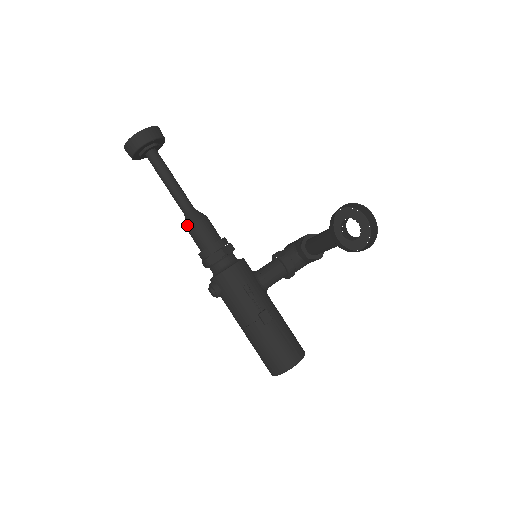
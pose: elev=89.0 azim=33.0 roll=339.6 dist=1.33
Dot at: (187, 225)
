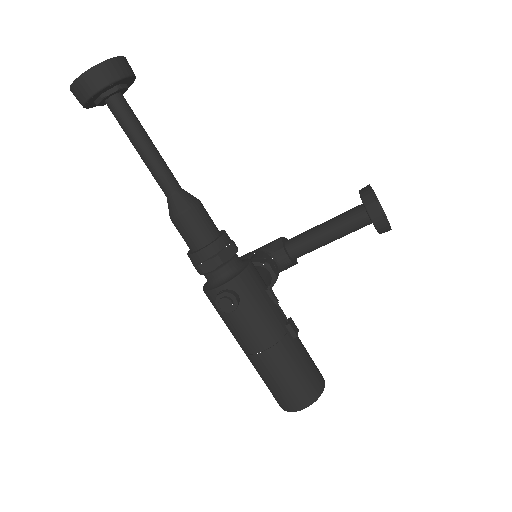
Dot at: (182, 208)
